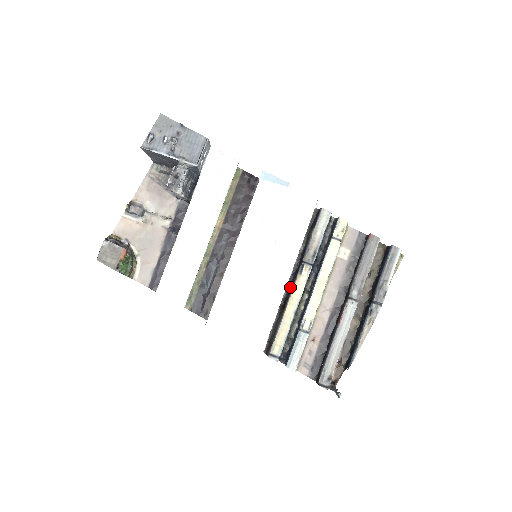
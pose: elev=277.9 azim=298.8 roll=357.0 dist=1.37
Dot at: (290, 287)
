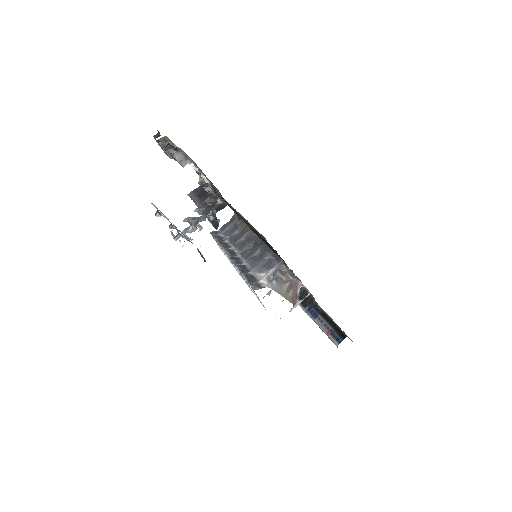
Dot at: occluded
